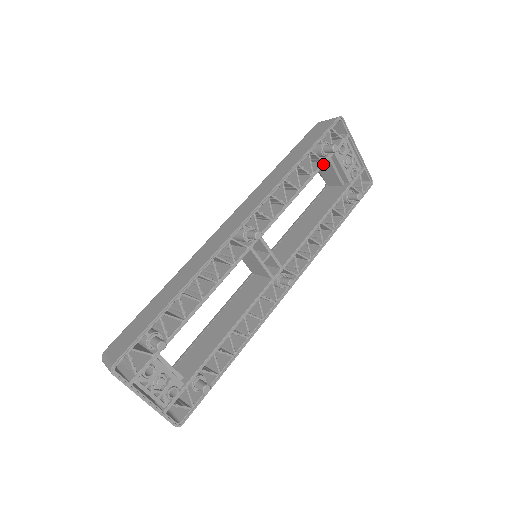
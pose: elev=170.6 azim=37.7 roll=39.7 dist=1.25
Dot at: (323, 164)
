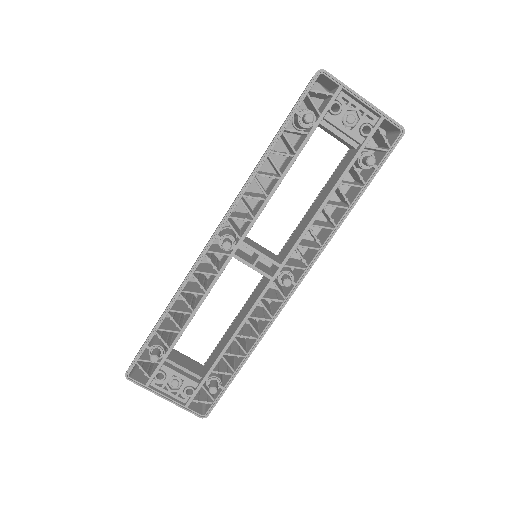
Dot at: (308, 138)
